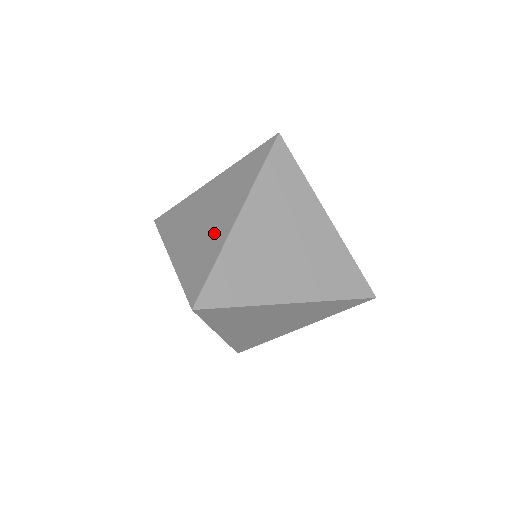
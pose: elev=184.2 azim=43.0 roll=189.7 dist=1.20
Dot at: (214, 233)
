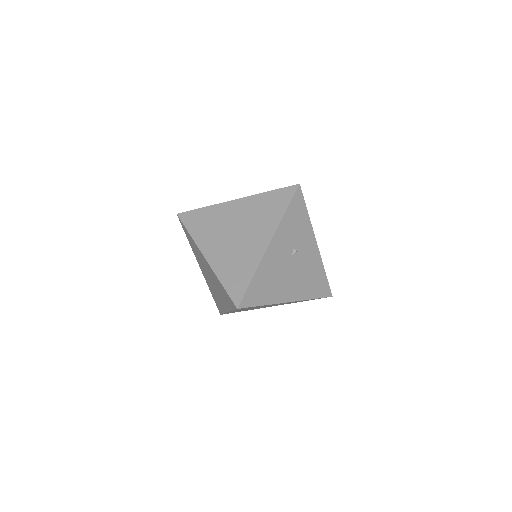
Dot at: occluded
